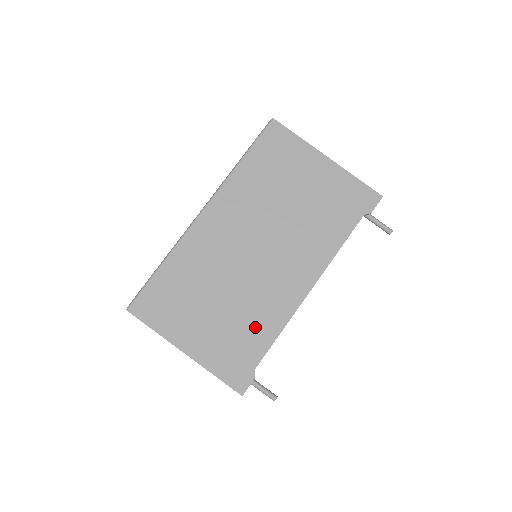
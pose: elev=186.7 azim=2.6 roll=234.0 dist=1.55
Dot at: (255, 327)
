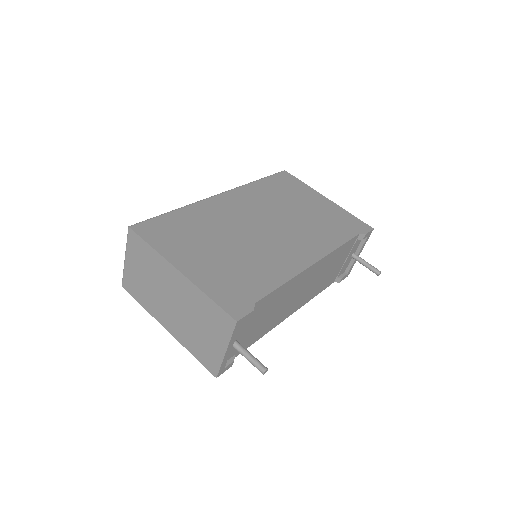
Dot at: (258, 273)
